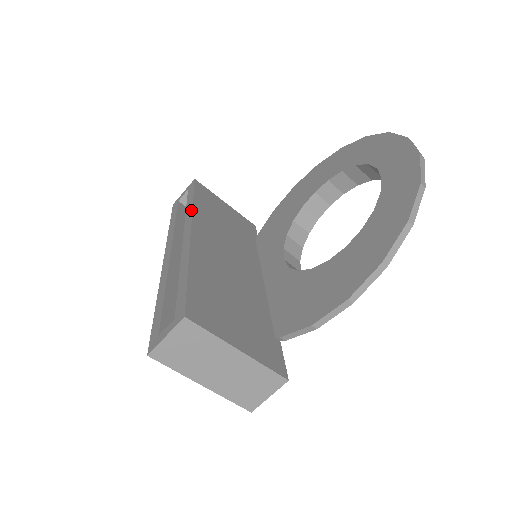
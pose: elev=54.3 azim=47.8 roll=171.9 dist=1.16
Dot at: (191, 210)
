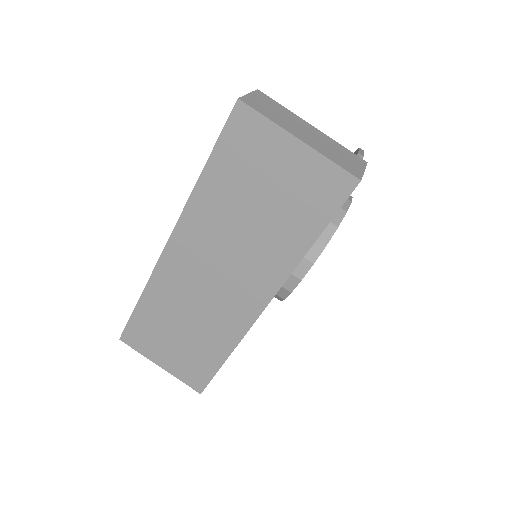
Dot at: occluded
